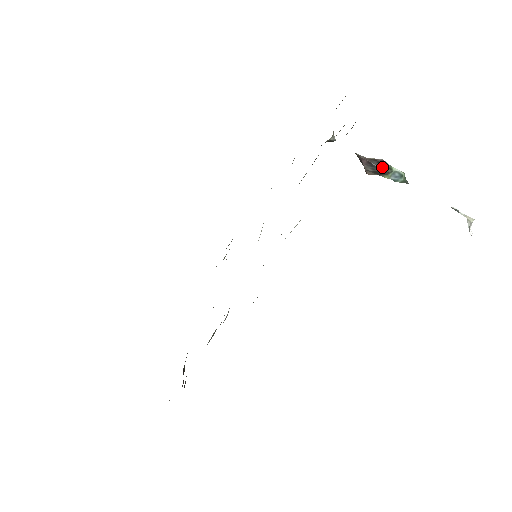
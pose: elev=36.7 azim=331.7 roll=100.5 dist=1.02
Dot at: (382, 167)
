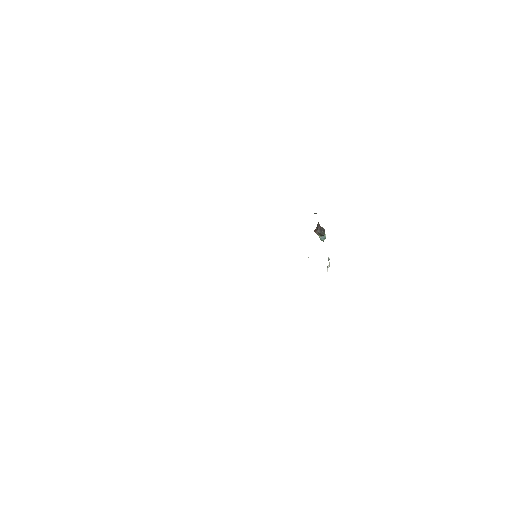
Dot at: occluded
